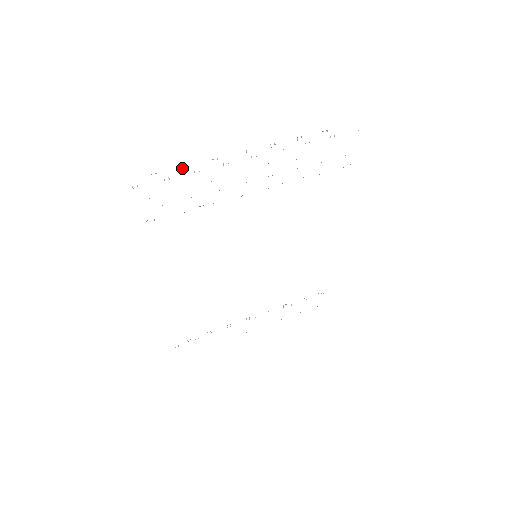
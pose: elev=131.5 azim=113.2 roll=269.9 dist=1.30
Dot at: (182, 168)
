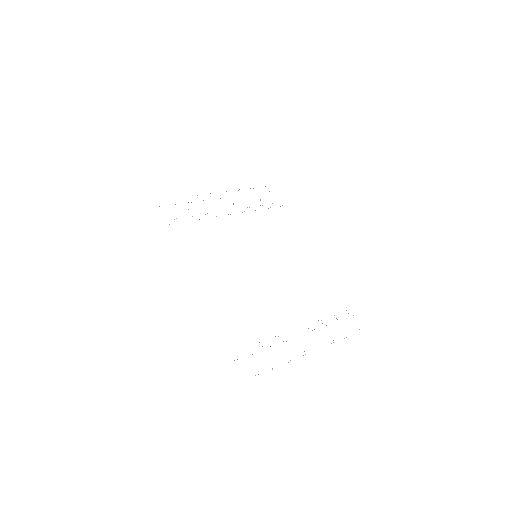
Dot at: occluded
